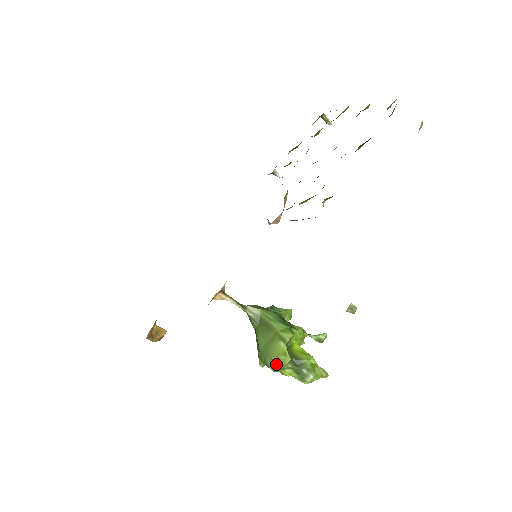
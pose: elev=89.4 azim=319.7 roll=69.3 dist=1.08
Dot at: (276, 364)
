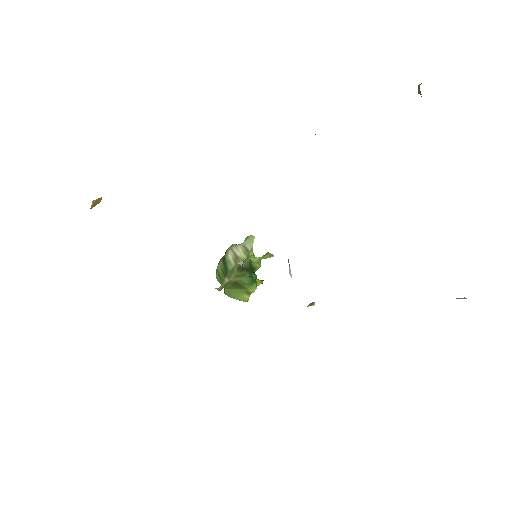
Dot at: (236, 299)
